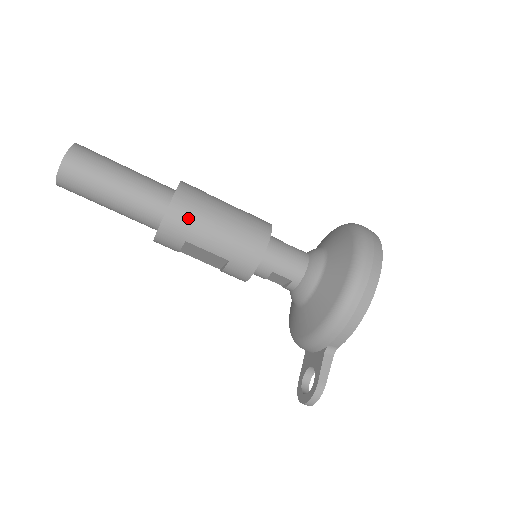
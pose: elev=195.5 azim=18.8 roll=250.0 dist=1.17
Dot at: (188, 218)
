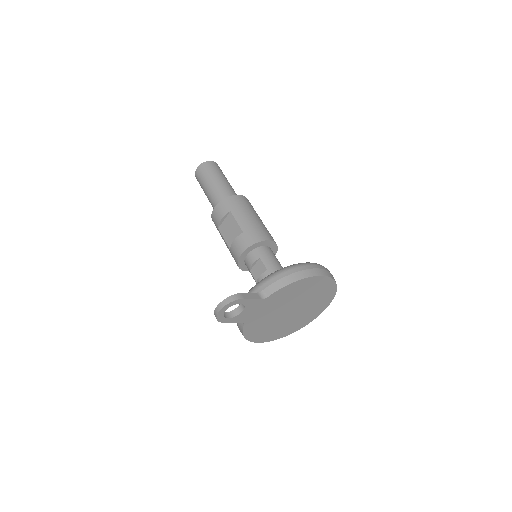
Dot at: (242, 204)
